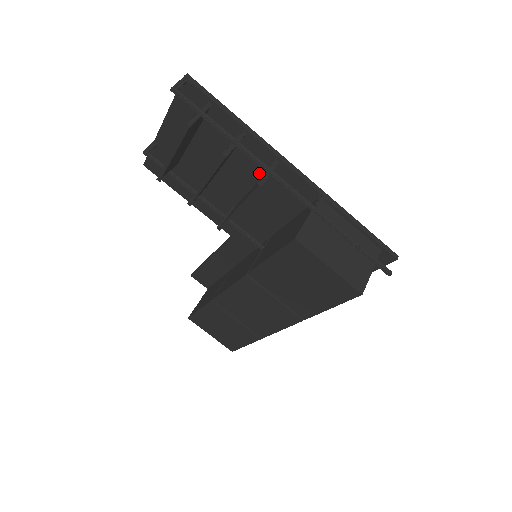
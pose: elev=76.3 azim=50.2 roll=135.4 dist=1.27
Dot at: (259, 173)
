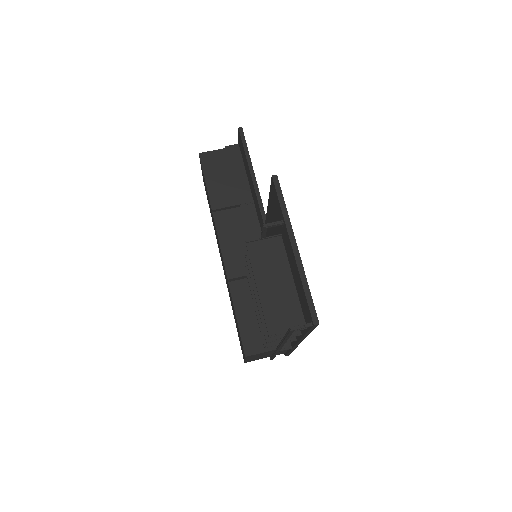
Dot at: occluded
